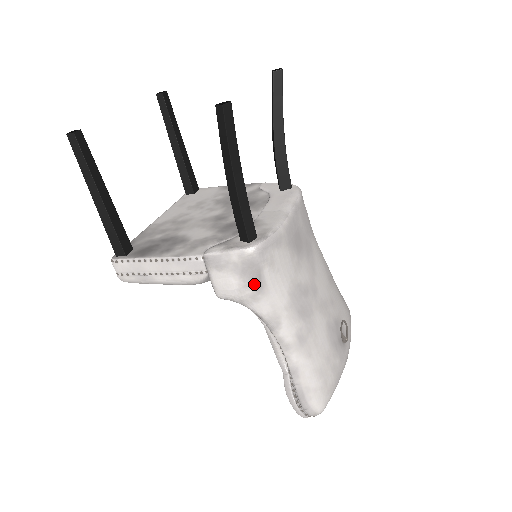
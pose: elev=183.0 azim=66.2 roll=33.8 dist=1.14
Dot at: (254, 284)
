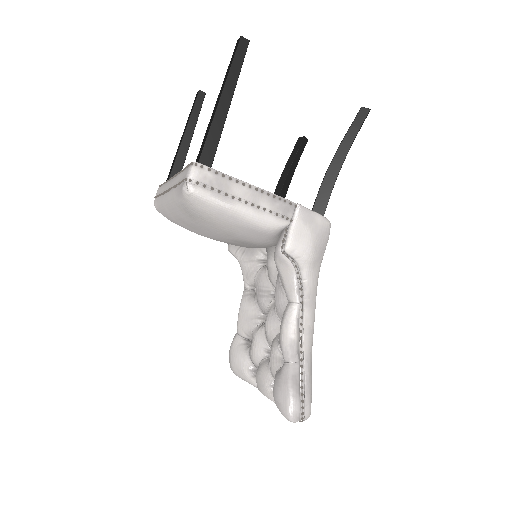
Dot at: (320, 251)
